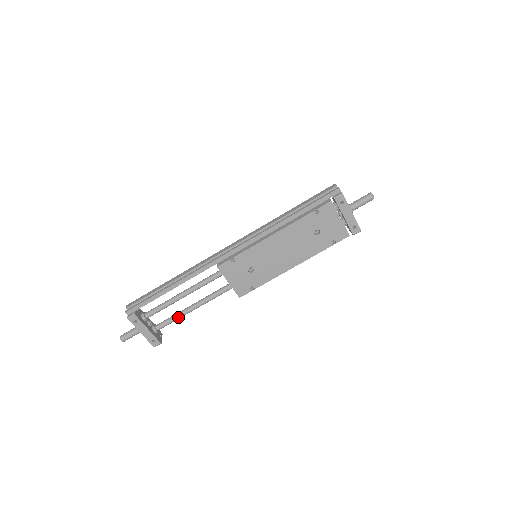
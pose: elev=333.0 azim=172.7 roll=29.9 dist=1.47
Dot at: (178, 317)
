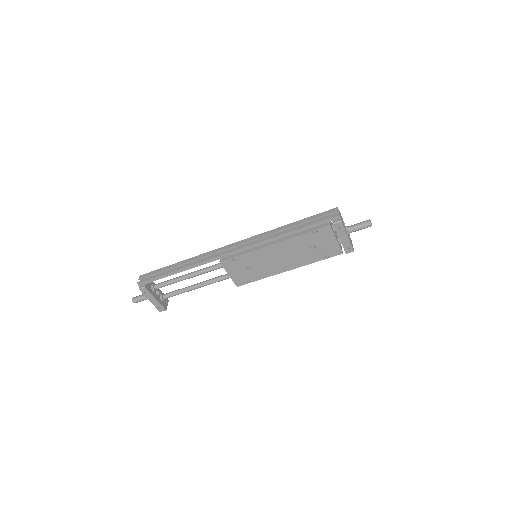
Dot at: (183, 292)
